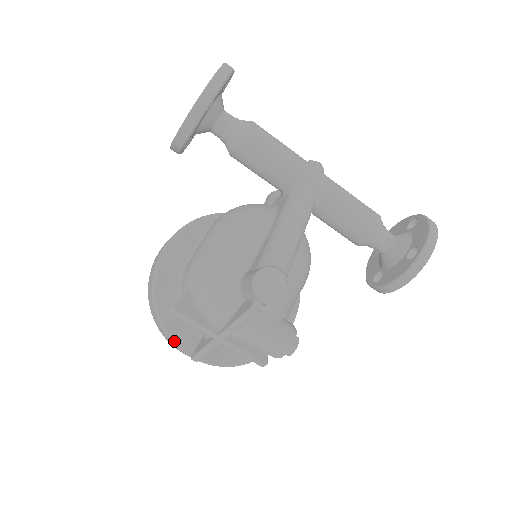
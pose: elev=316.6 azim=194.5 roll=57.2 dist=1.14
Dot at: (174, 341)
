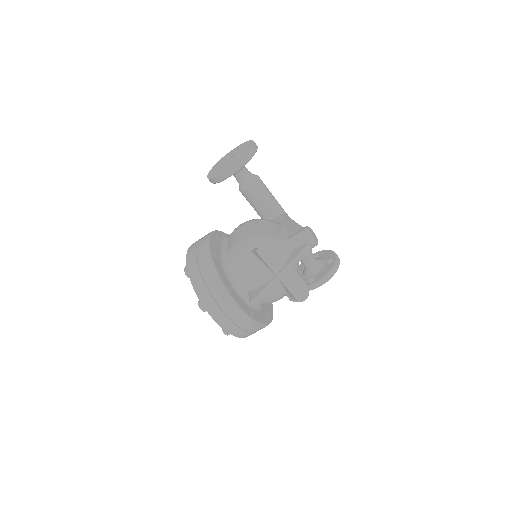
Dot at: (231, 296)
